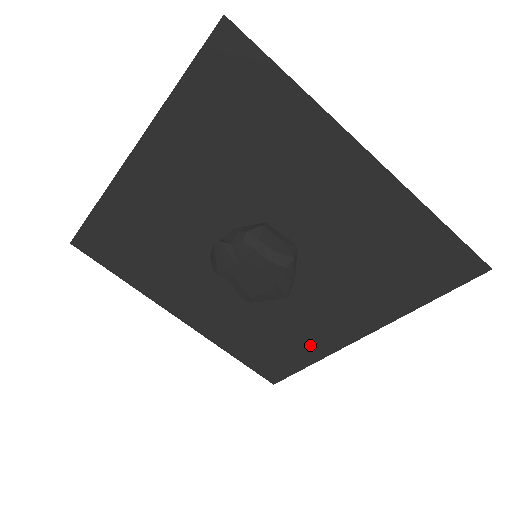
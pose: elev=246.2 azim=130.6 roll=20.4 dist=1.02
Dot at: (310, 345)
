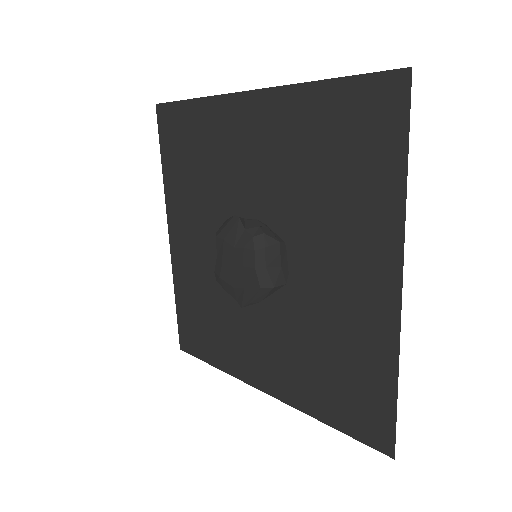
Dot at: (228, 354)
